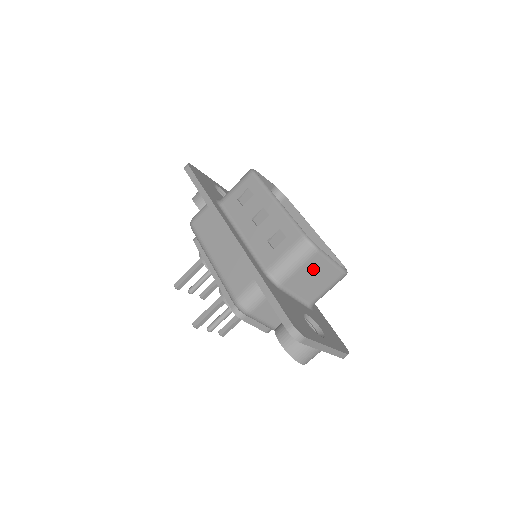
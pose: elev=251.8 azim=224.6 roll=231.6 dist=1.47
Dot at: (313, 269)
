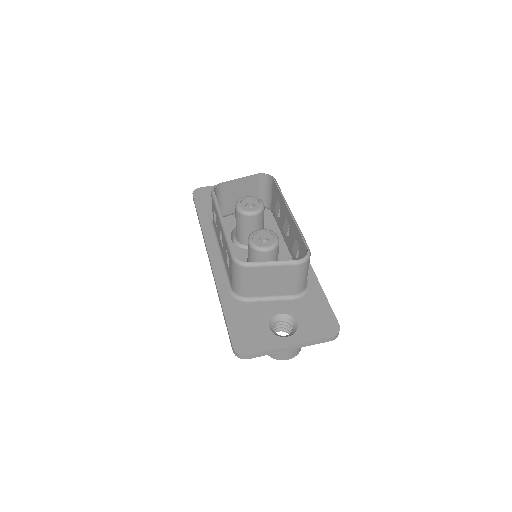
Dot at: (261, 277)
